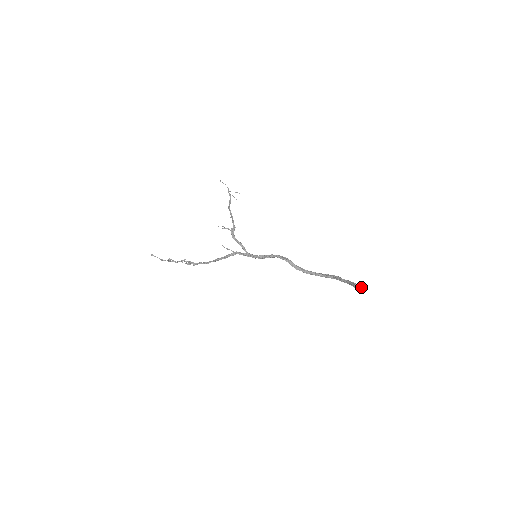
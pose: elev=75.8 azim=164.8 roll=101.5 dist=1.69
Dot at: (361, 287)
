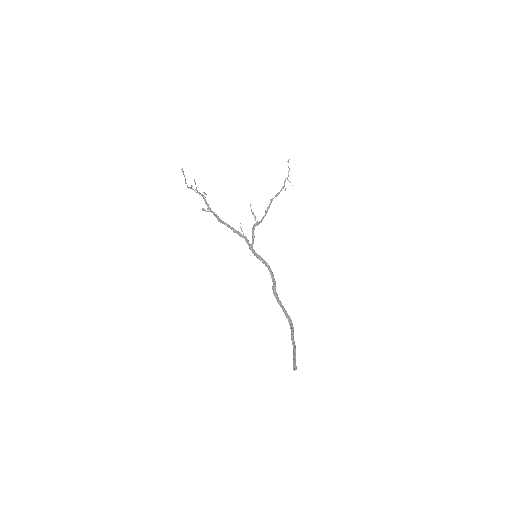
Dot at: (295, 368)
